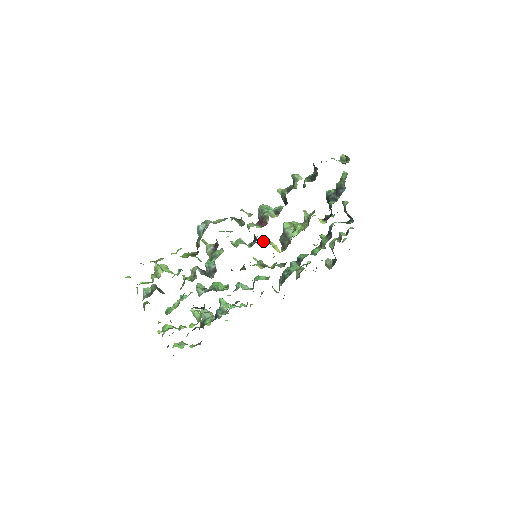
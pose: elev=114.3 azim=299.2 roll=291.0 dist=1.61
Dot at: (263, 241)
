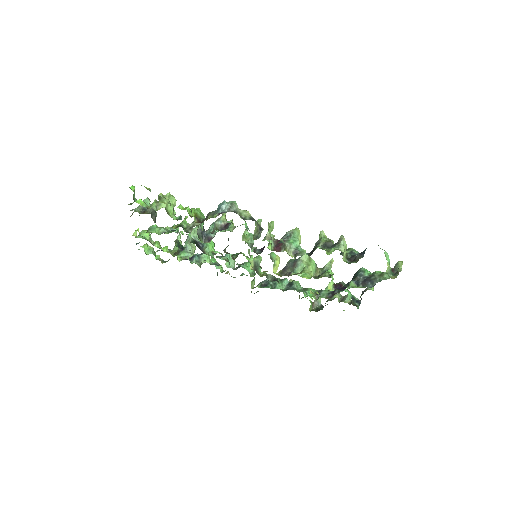
Dot at: (272, 252)
